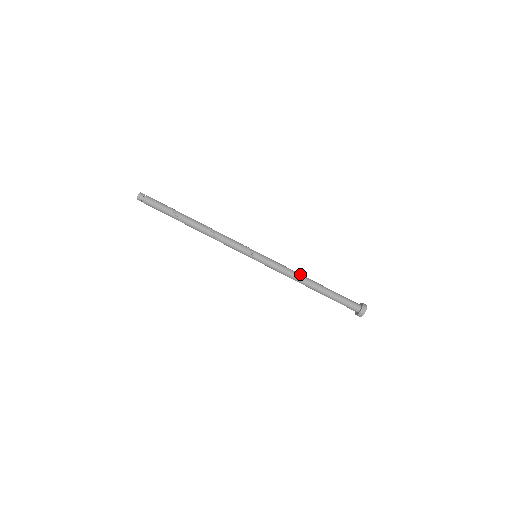
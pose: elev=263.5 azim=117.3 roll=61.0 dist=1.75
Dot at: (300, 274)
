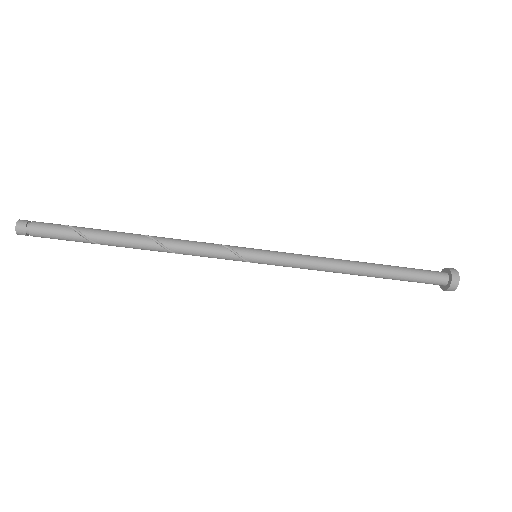
Dot at: (337, 265)
